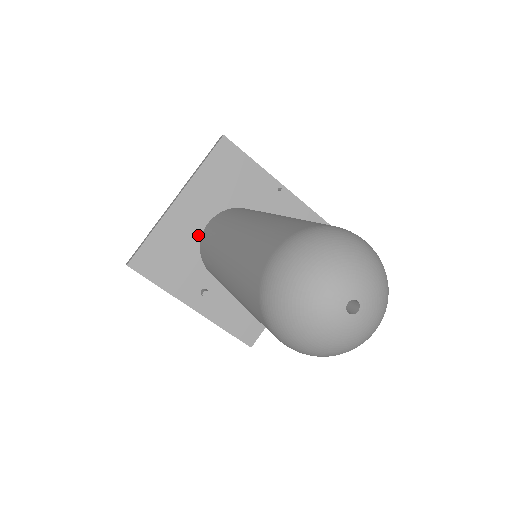
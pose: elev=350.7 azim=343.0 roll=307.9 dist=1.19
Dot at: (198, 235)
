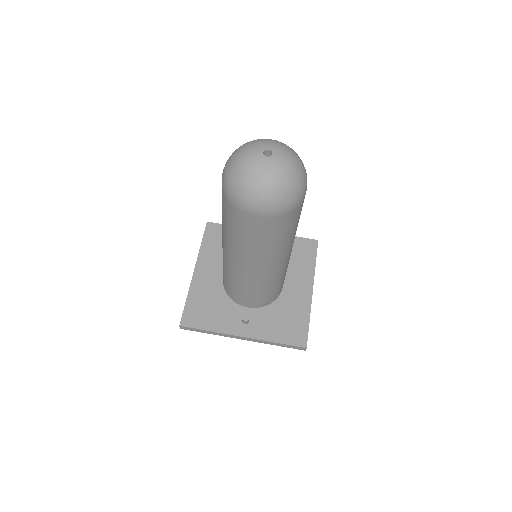
Dot at: (221, 285)
